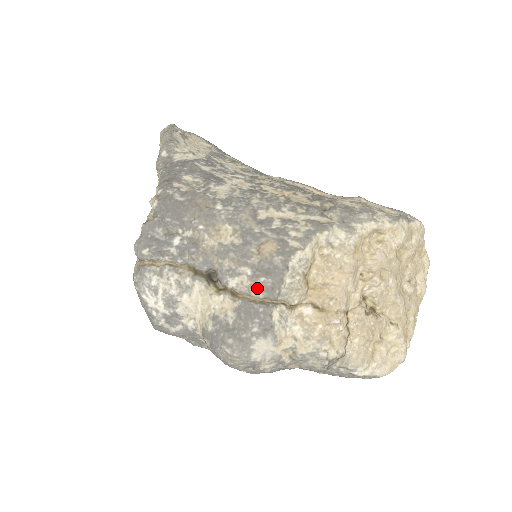
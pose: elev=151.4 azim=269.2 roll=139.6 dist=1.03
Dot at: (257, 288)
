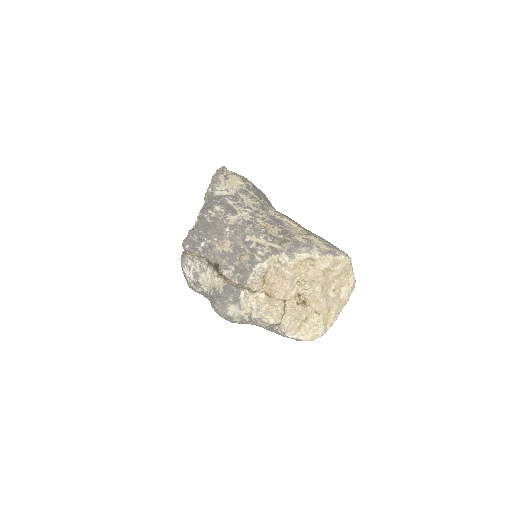
Dot at: (235, 278)
